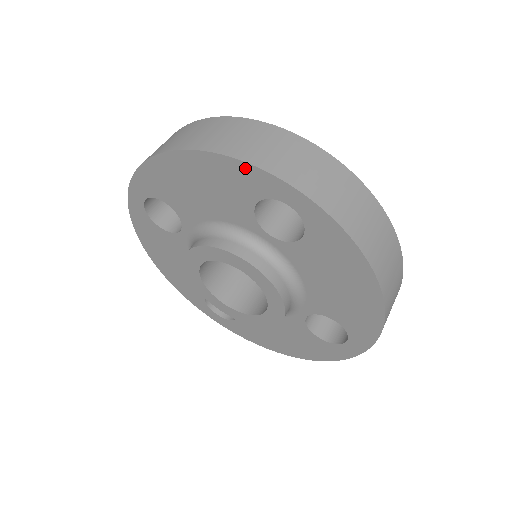
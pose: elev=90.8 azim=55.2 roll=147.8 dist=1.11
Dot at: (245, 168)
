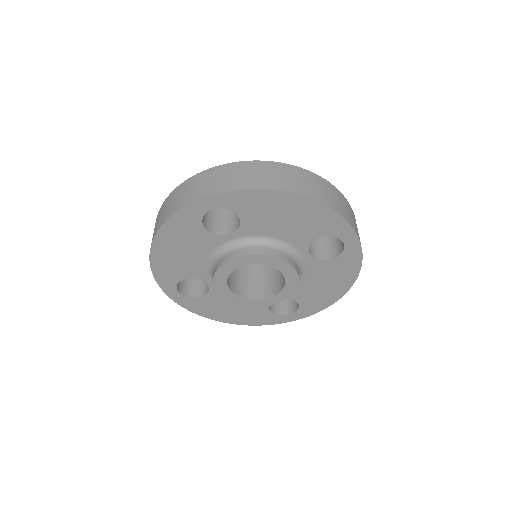
Dot at: (177, 217)
